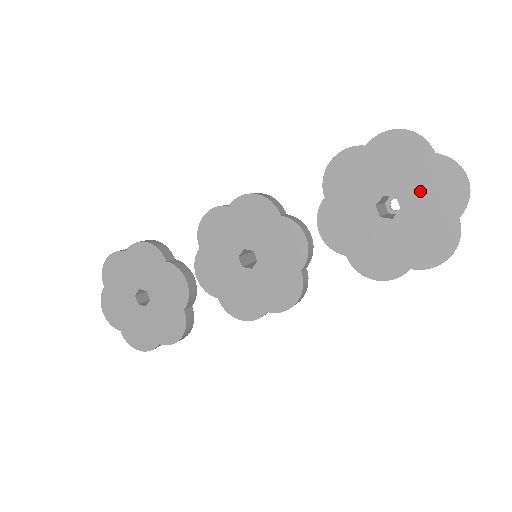
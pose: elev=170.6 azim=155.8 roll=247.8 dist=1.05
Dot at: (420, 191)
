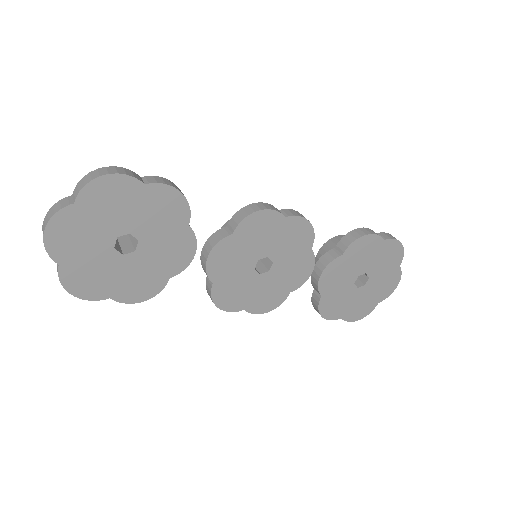
Dot at: (379, 281)
